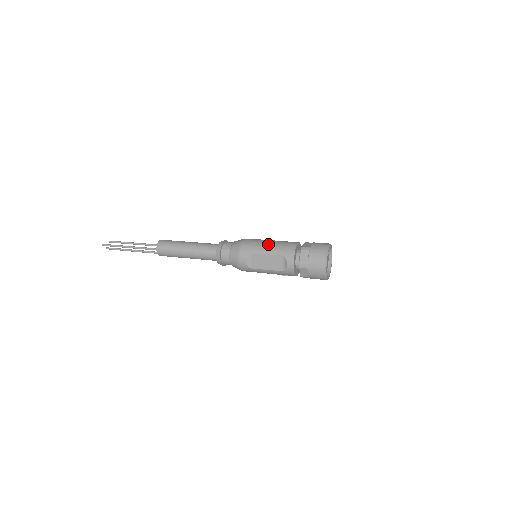
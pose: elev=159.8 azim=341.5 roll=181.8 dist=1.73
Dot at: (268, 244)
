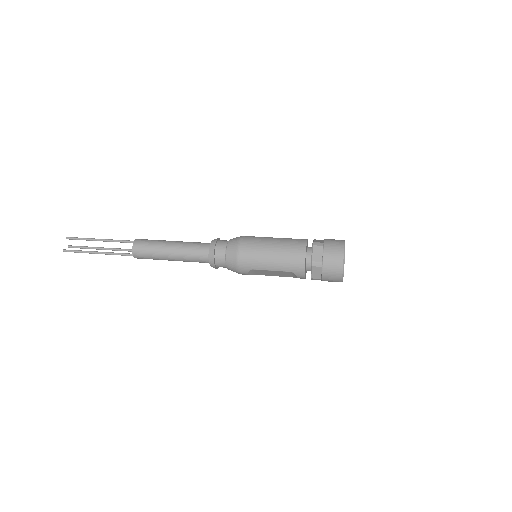
Dot at: (271, 259)
